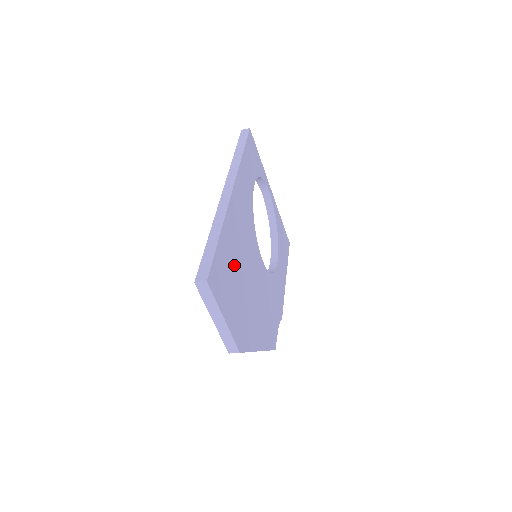
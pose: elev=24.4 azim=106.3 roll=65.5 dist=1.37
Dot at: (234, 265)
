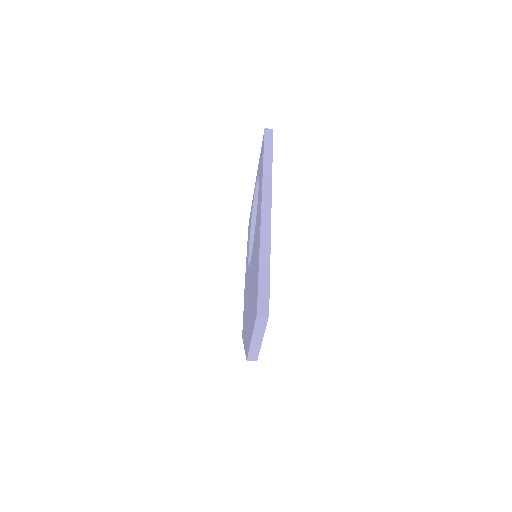
Dot at: occluded
